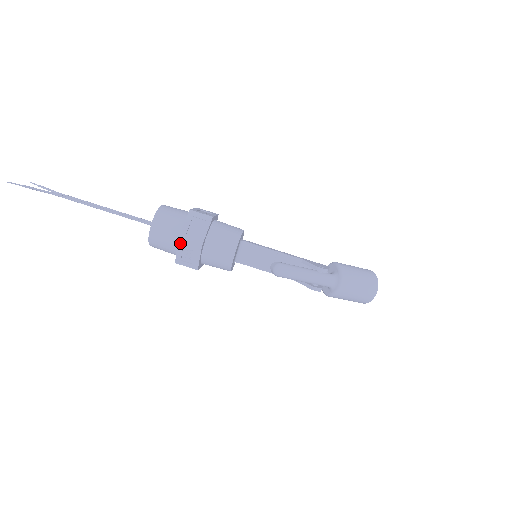
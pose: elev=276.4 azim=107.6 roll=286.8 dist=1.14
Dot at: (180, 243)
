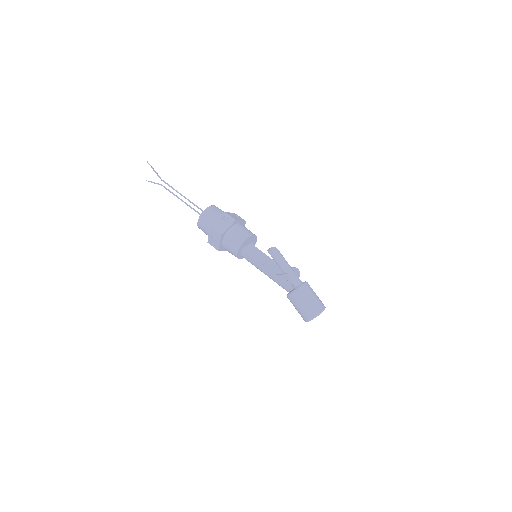
Dot at: (224, 215)
